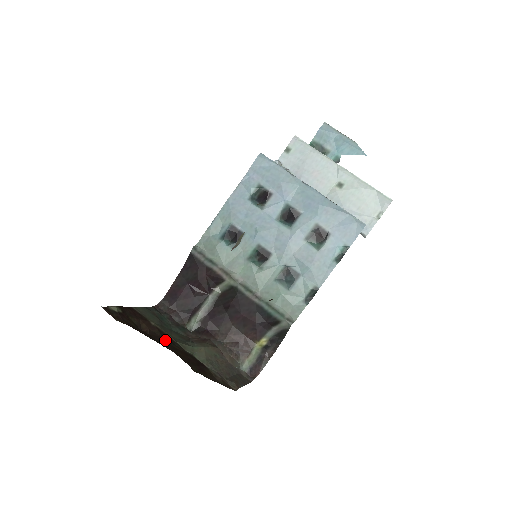
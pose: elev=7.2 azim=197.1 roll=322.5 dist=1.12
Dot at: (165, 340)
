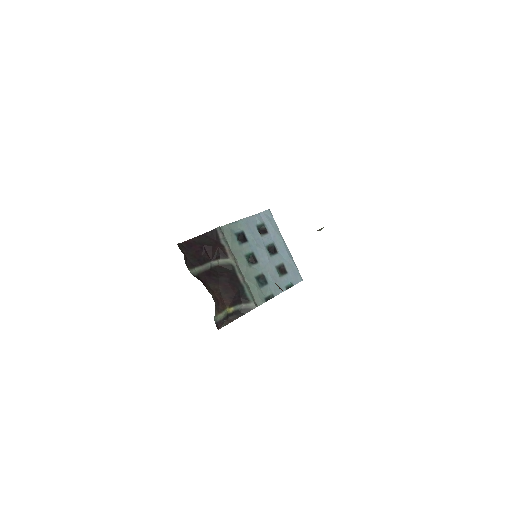
Dot at: occluded
